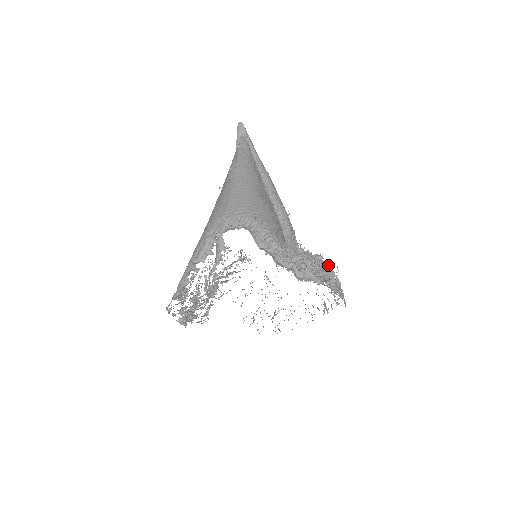
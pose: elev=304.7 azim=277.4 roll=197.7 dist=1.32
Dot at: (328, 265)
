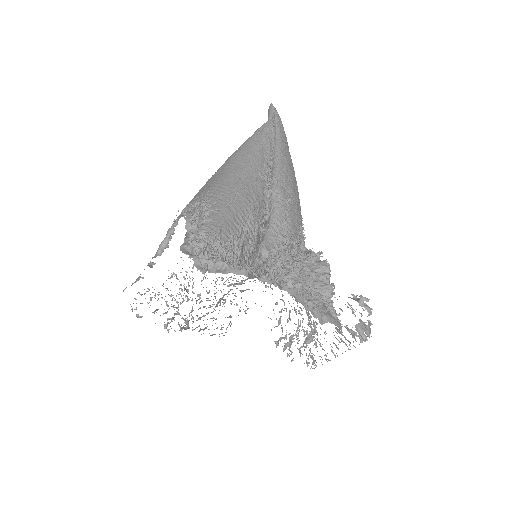
Dot at: (323, 264)
